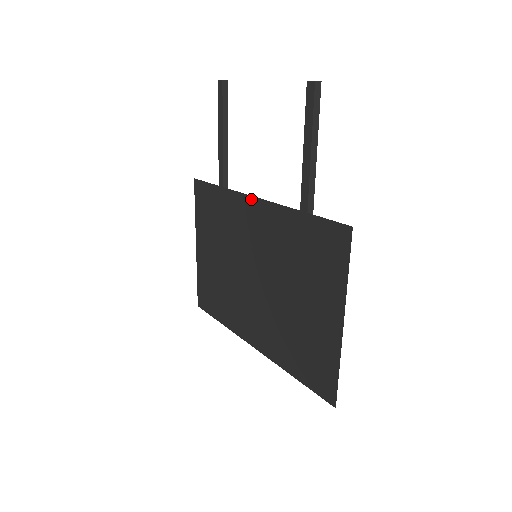
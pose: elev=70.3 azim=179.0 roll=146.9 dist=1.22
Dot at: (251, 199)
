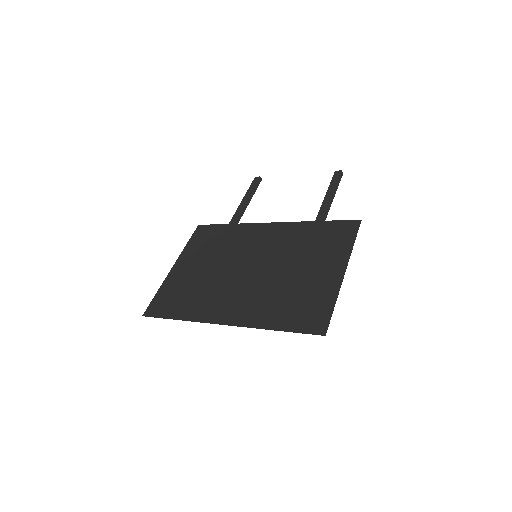
Dot at: (265, 224)
